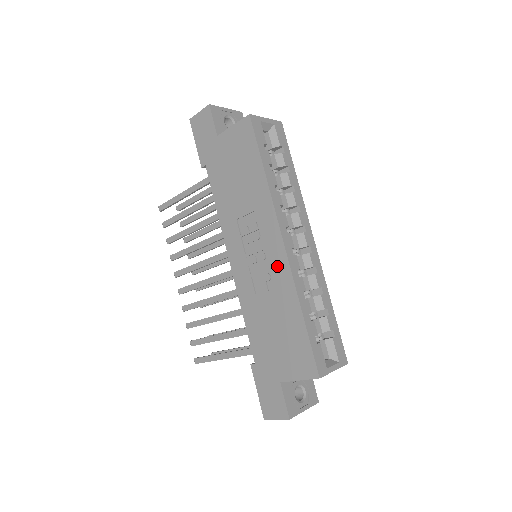
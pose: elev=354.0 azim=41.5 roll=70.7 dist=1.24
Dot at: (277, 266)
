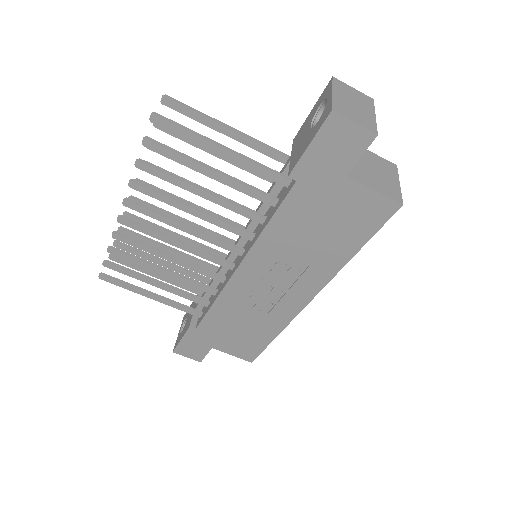
Dot at: (287, 307)
